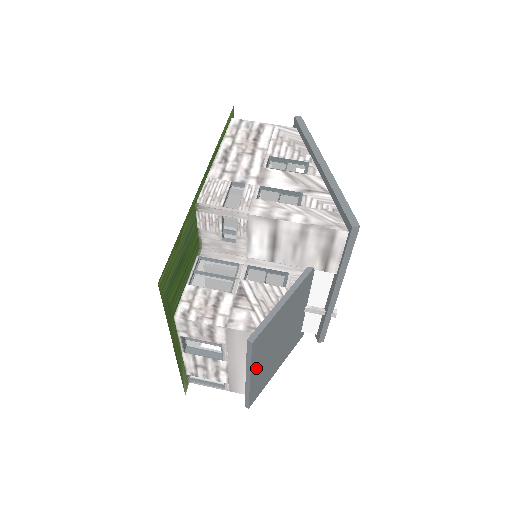
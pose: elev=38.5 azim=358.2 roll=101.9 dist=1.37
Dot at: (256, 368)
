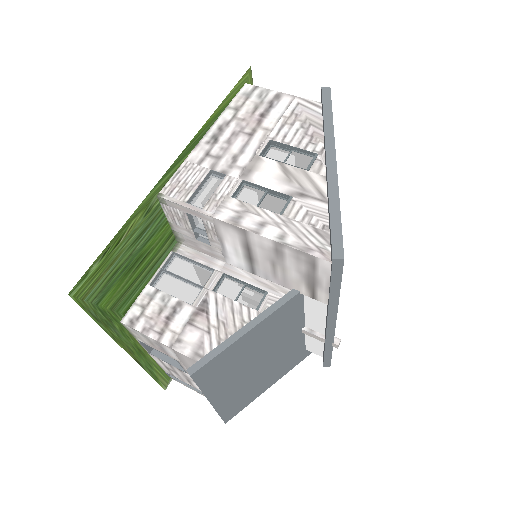
Dot at: (218, 392)
